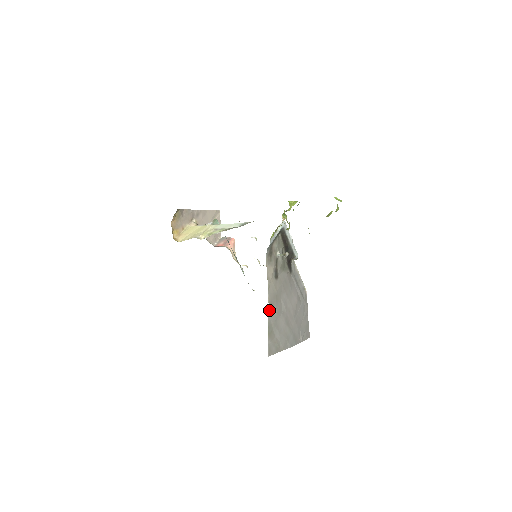
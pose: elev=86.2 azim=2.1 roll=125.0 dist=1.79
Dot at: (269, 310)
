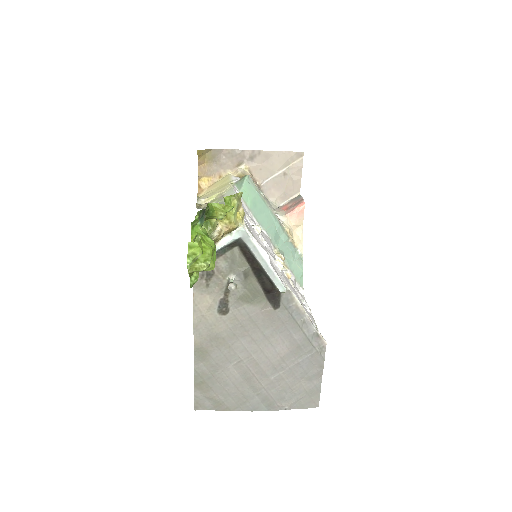
Dot at: (196, 355)
